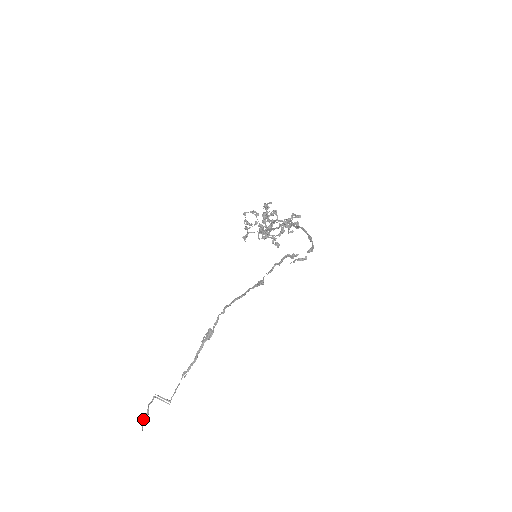
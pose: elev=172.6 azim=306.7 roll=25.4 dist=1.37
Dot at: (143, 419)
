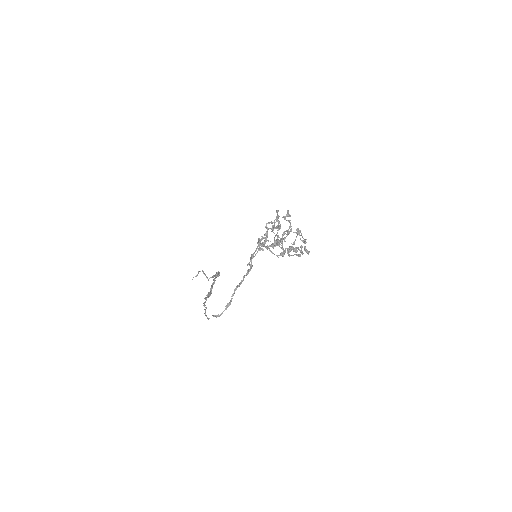
Dot at: occluded
